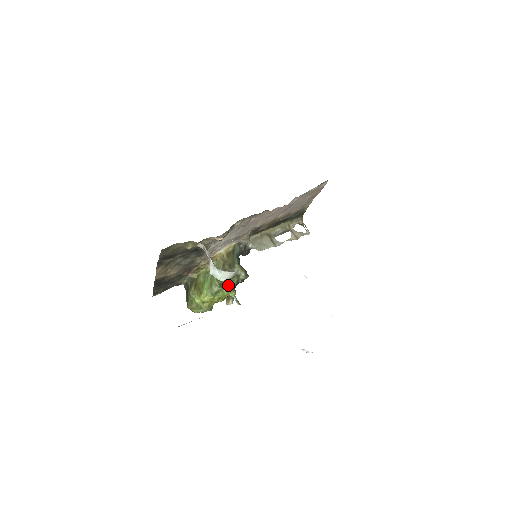
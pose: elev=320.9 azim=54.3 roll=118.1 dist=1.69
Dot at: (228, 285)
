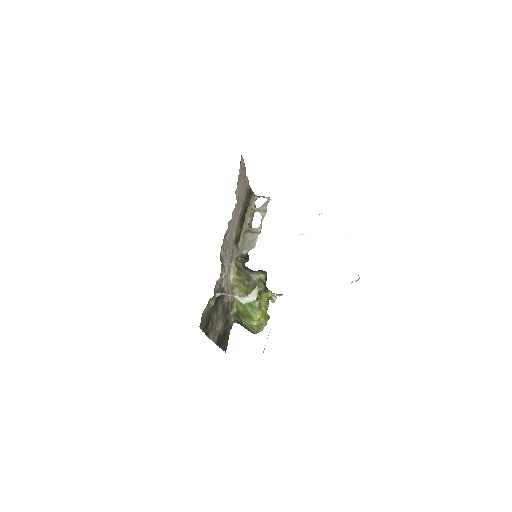
Dot at: (261, 293)
